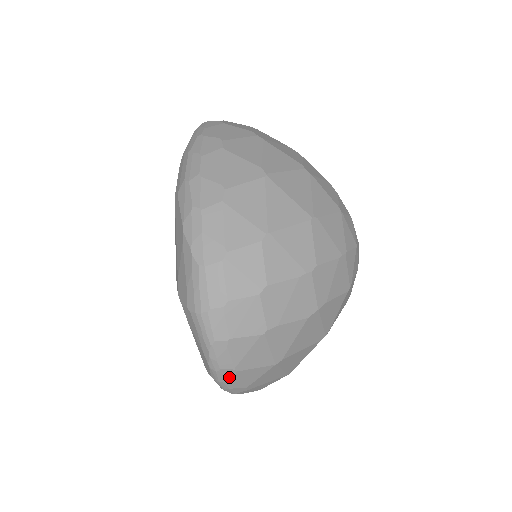
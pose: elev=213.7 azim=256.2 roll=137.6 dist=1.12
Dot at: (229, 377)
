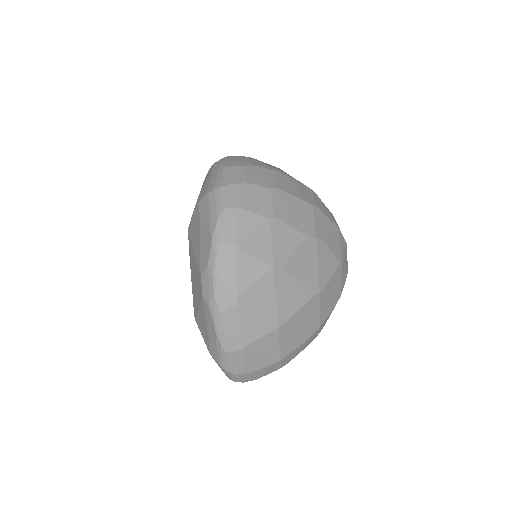
Dot at: (228, 259)
